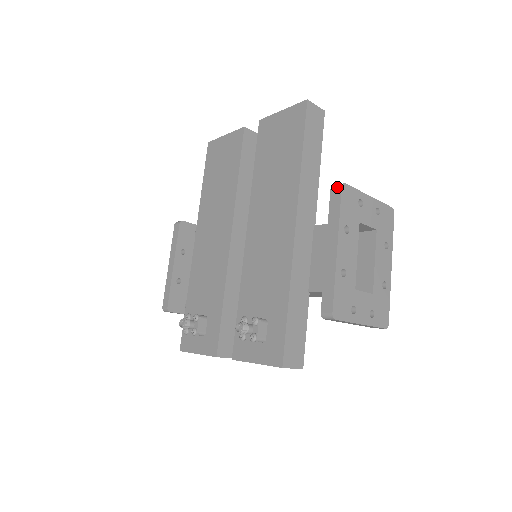
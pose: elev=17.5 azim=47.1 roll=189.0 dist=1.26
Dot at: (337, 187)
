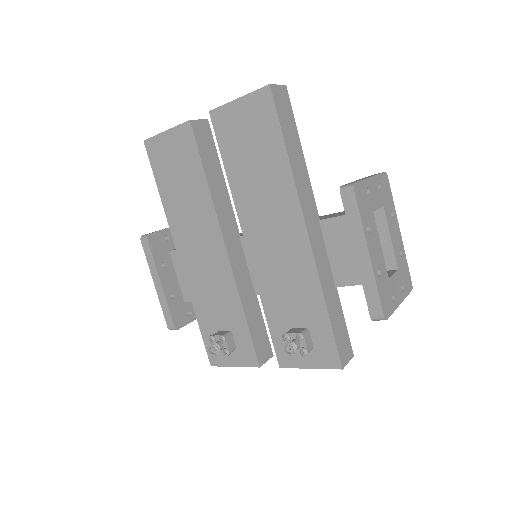
Dot at: (348, 190)
